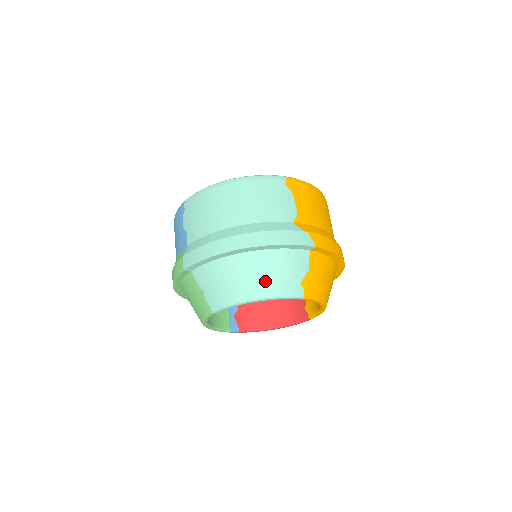
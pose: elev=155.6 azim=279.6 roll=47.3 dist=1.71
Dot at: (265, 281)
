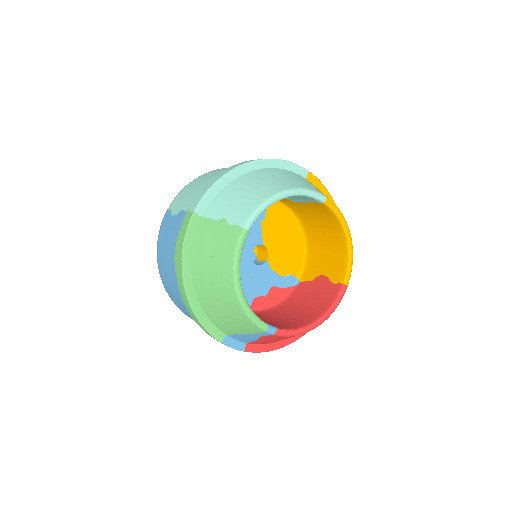
Dot at: (283, 181)
